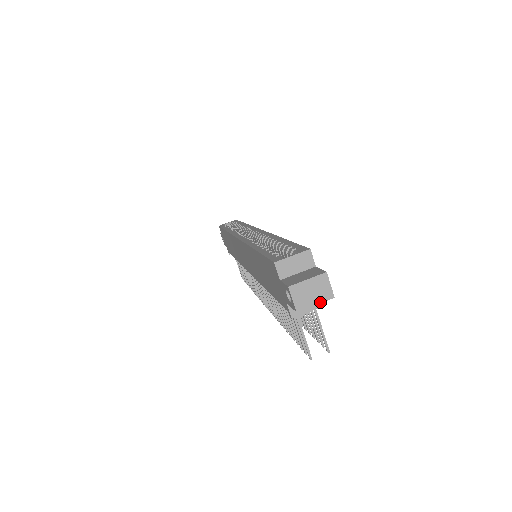
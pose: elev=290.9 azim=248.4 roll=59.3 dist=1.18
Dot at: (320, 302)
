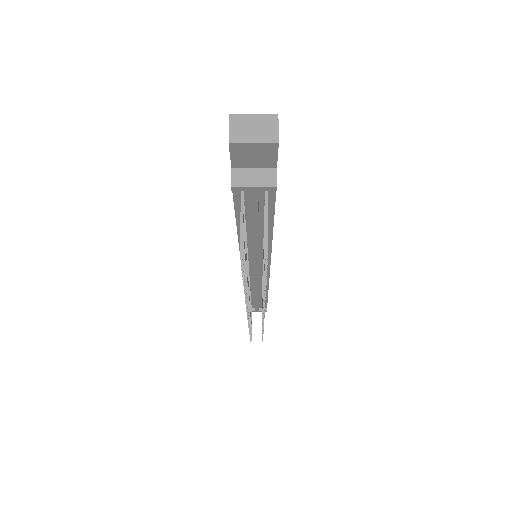
Dot at: (260, 141)
